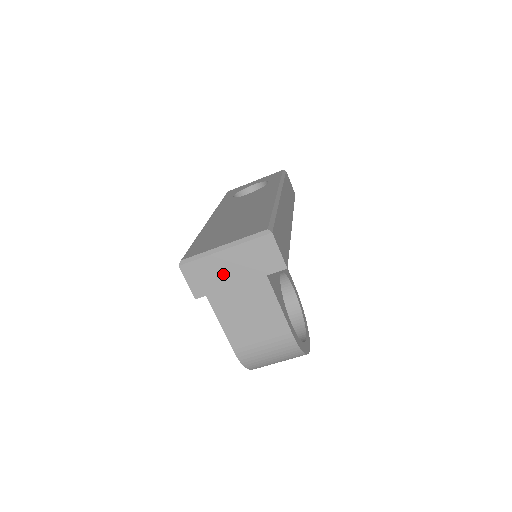
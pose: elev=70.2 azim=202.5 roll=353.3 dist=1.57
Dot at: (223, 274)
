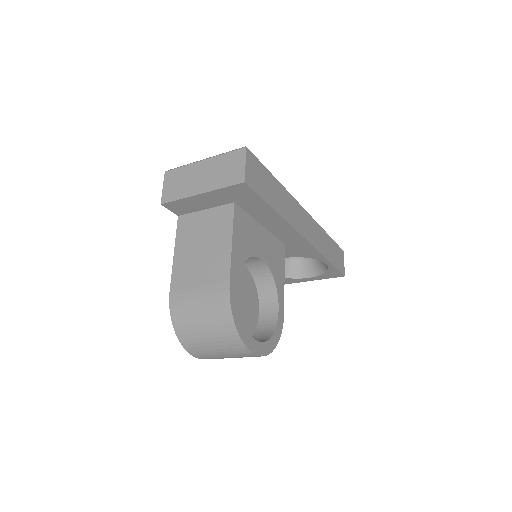
Dot at: (192, 182)
